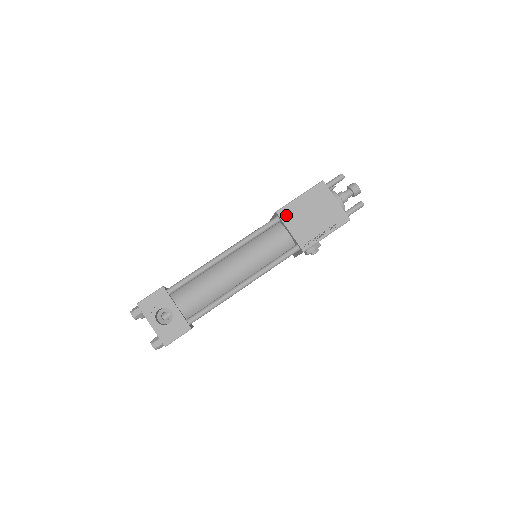
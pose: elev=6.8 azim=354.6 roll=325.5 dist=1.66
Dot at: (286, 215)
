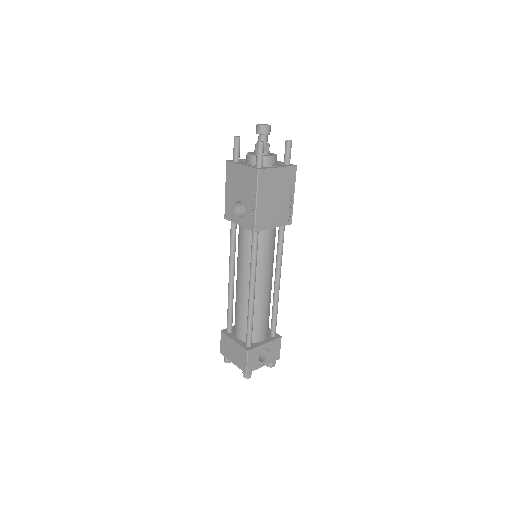
Dot at: (262, 224)
